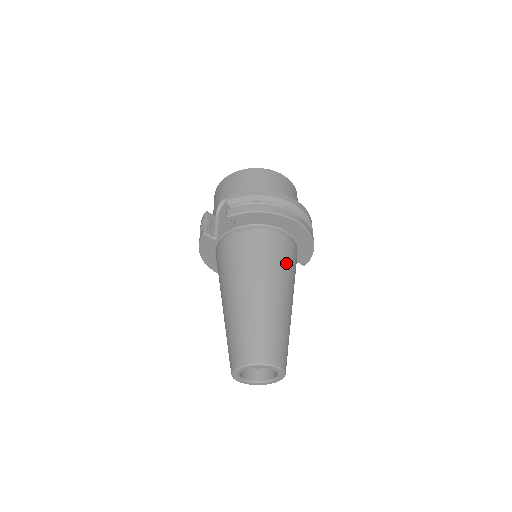
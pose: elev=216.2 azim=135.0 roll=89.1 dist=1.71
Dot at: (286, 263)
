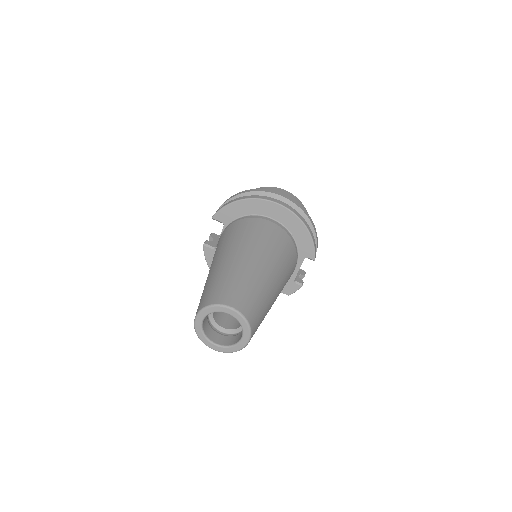
Dot at: (264, 237)
